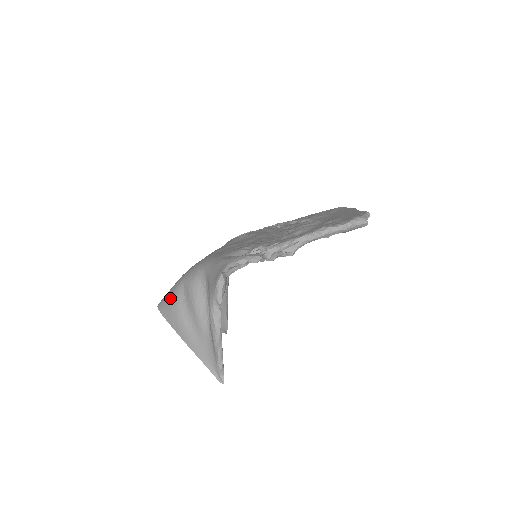
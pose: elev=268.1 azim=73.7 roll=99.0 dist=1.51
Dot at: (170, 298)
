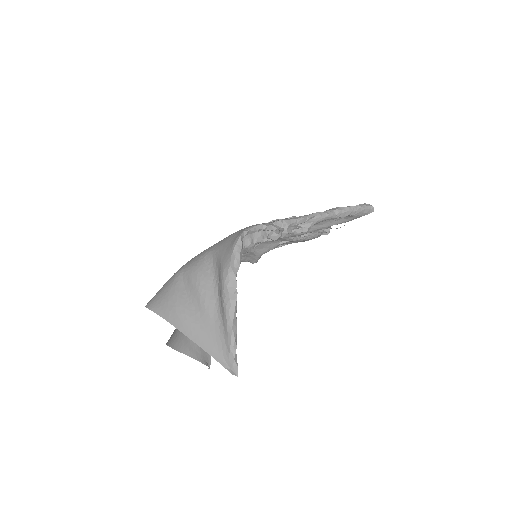
Dot at: (164, 291)
